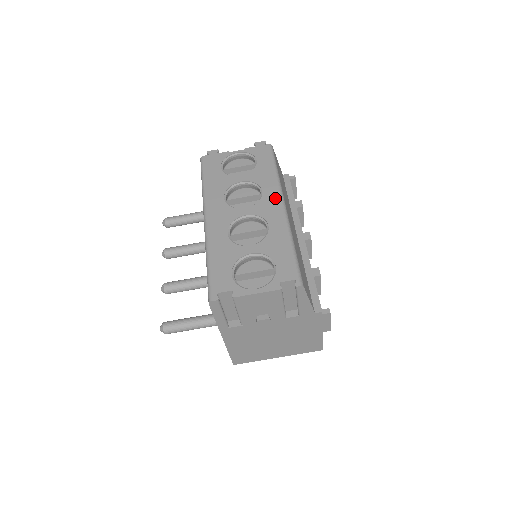
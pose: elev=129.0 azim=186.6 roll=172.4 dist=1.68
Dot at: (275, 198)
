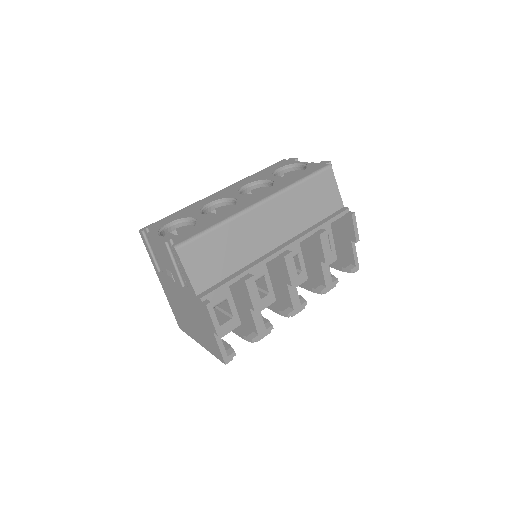
Dot at: (264, 195)
